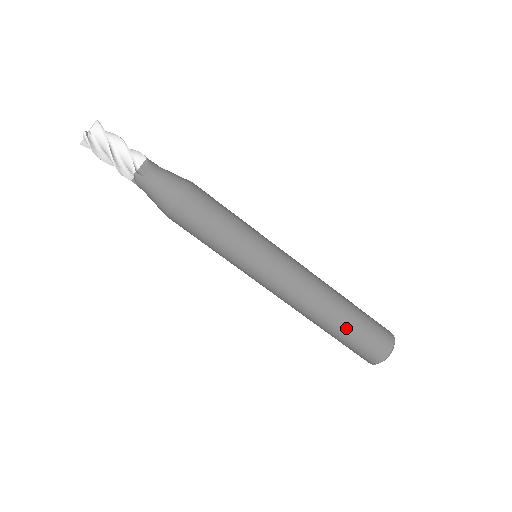
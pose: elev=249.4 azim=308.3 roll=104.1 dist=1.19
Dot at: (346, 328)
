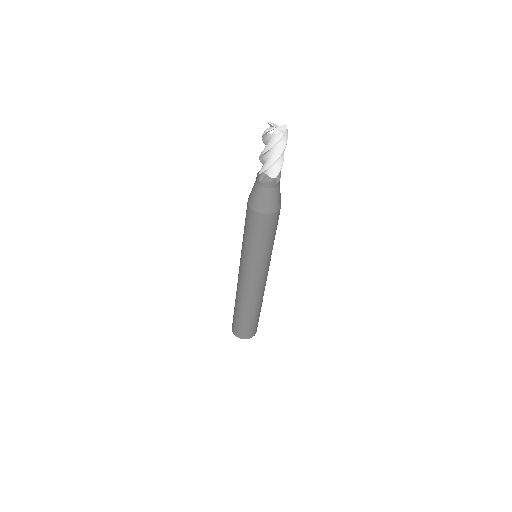
Dot at: (237, 313)
